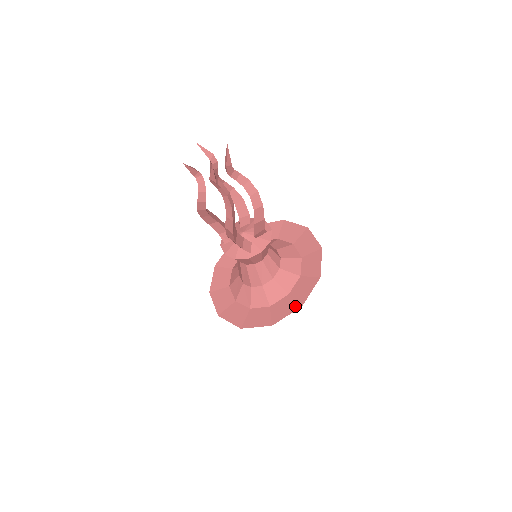
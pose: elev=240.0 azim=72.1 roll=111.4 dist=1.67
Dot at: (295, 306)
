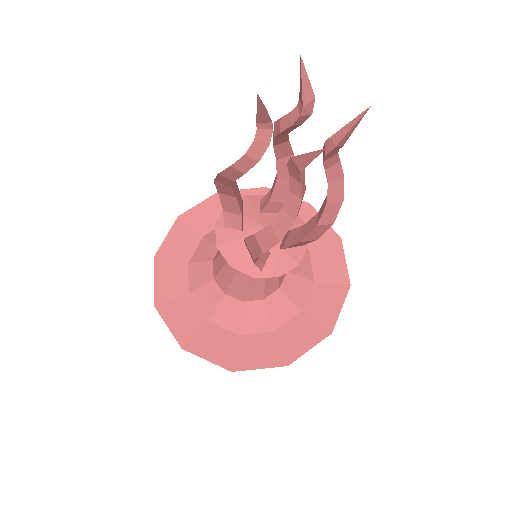
Dot at: (278, 359)
